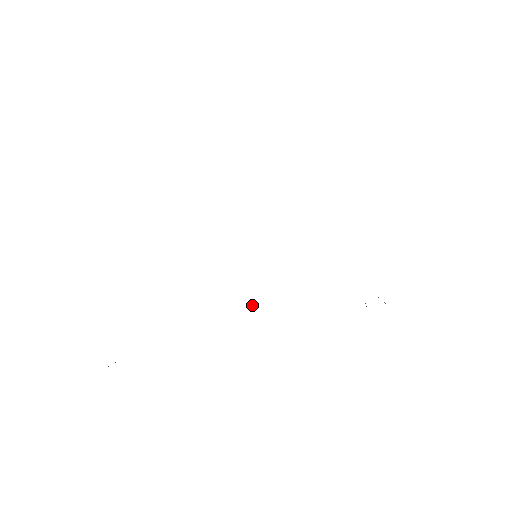
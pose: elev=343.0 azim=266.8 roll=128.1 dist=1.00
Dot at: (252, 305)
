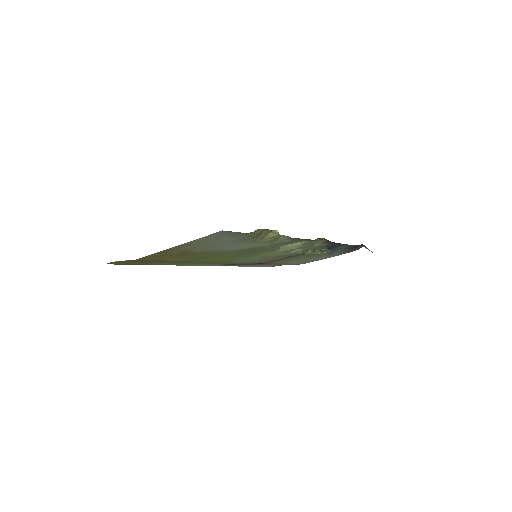
Dot at: (281, 247)
